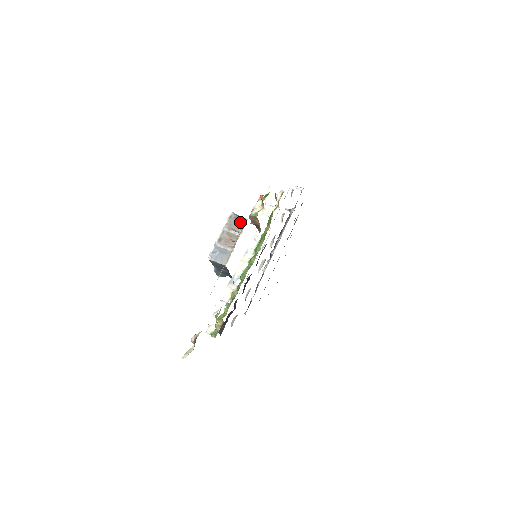
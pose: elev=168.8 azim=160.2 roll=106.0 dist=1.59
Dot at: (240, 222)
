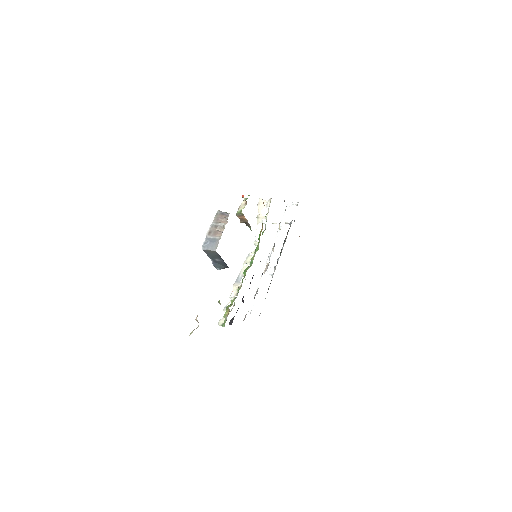
Dot at: (225, 216)
